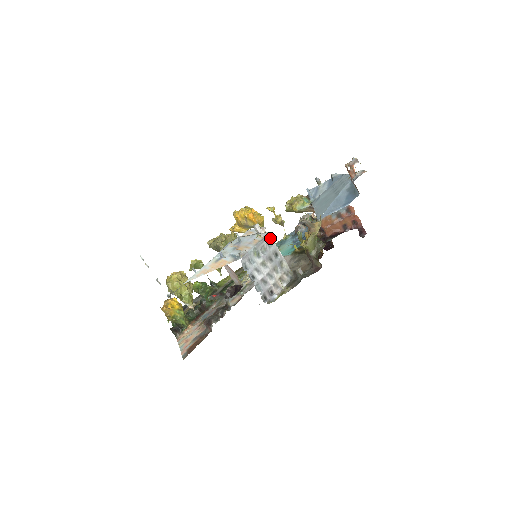
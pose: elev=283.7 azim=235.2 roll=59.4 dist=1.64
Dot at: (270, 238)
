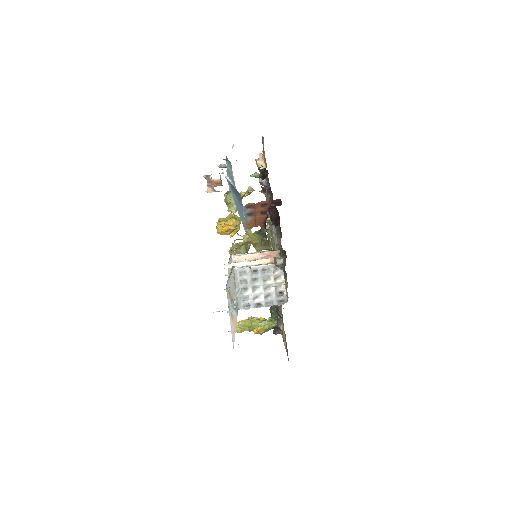
Dot at: (238, 271)
